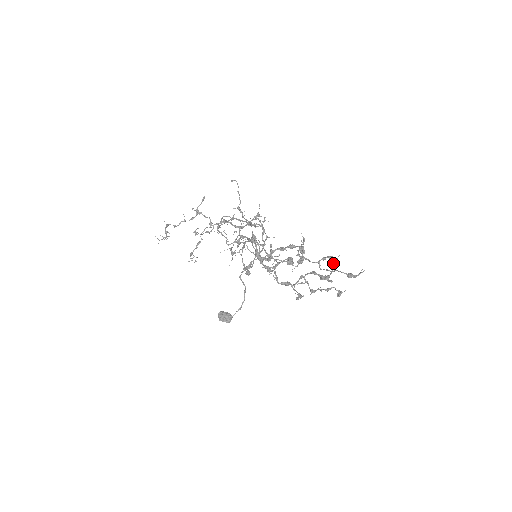
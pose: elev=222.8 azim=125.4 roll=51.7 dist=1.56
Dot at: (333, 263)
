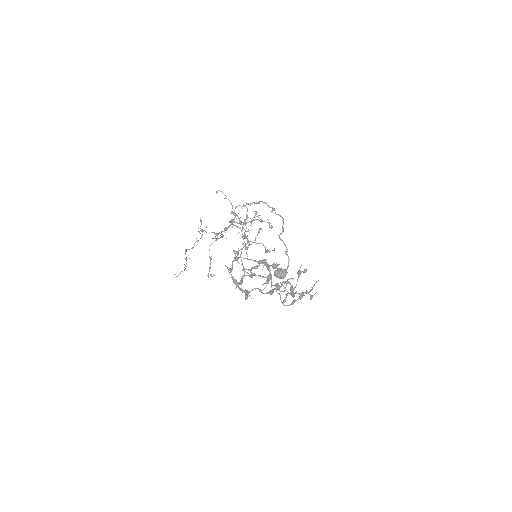
Dot at: (298, 272)
